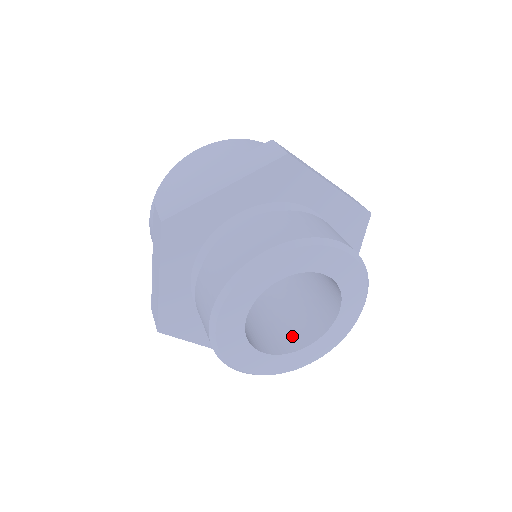
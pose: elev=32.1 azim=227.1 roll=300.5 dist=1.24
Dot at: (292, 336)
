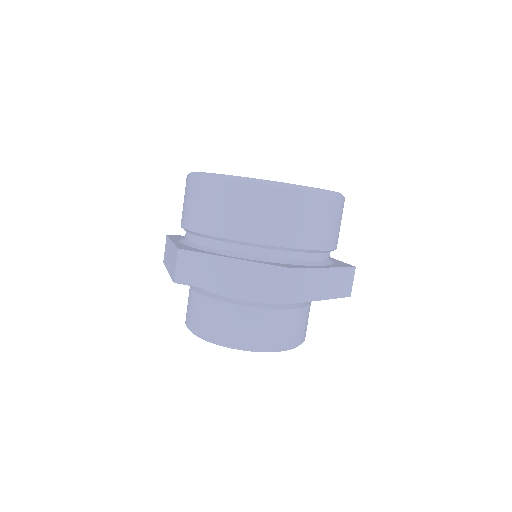
Dot at: occluded
